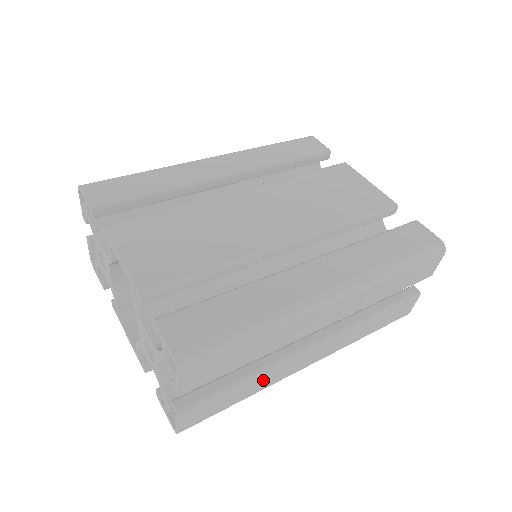
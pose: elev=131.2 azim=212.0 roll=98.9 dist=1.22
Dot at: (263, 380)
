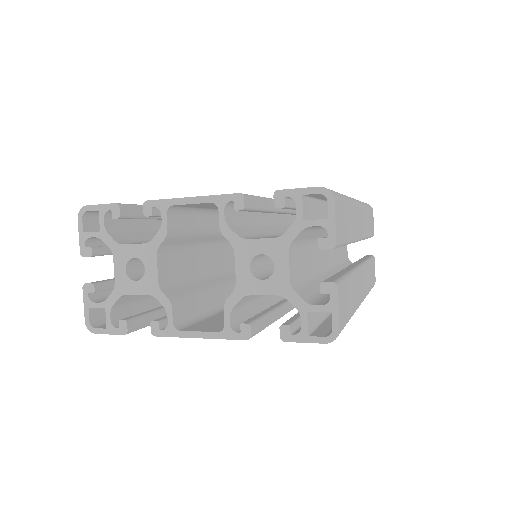
Dot at: (354, 290)
